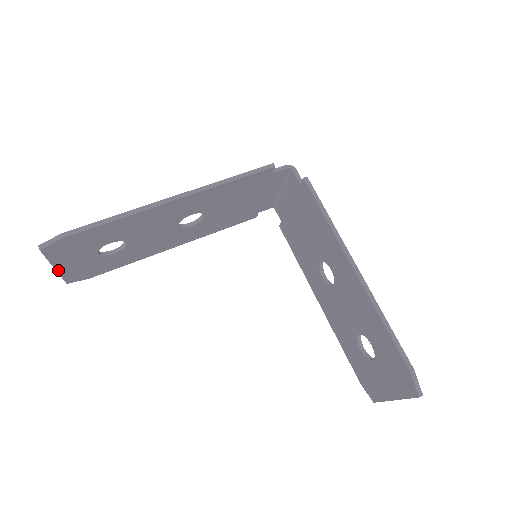
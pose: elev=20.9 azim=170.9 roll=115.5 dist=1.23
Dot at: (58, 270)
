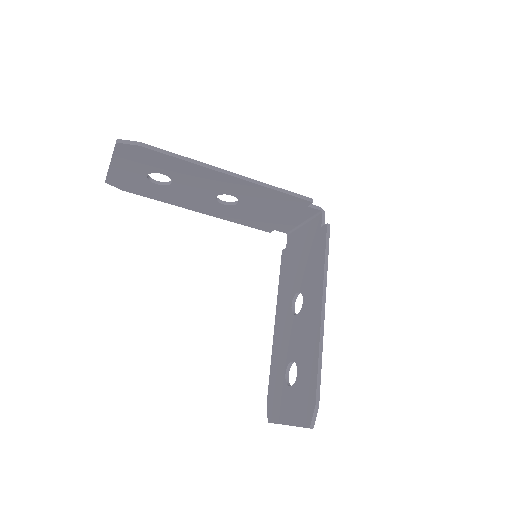
Dot at: (111, 167)
